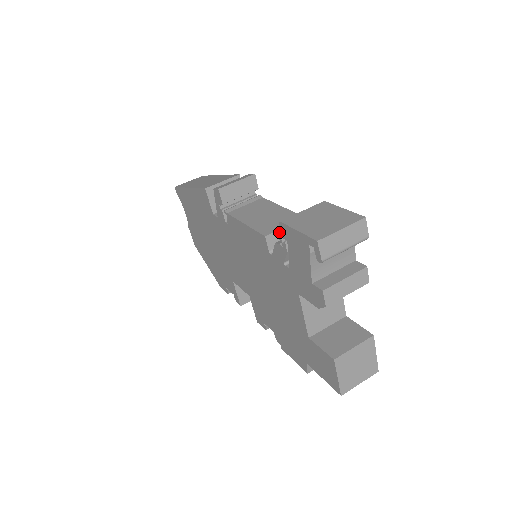
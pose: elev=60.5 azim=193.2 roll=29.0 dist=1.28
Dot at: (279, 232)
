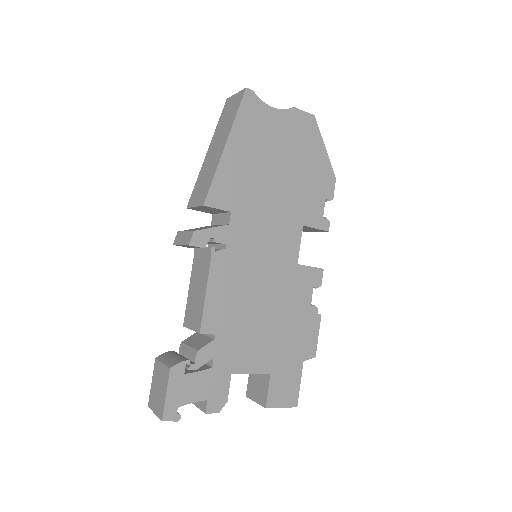
Dot at: (166, 353)
